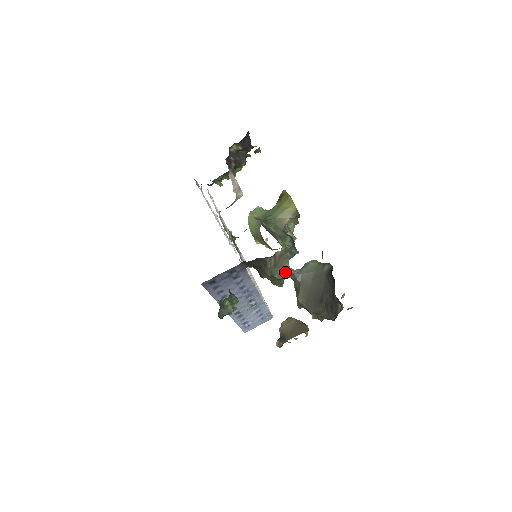
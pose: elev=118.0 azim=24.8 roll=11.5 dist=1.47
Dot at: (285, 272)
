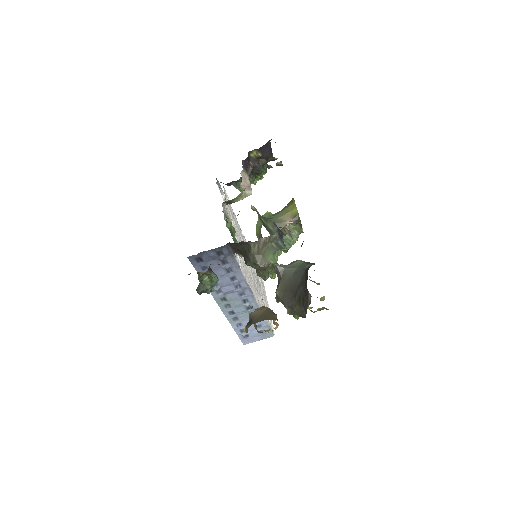
Dot at: (268, 262)
